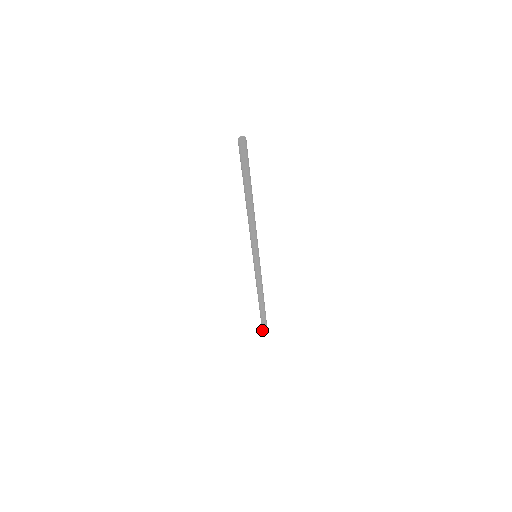
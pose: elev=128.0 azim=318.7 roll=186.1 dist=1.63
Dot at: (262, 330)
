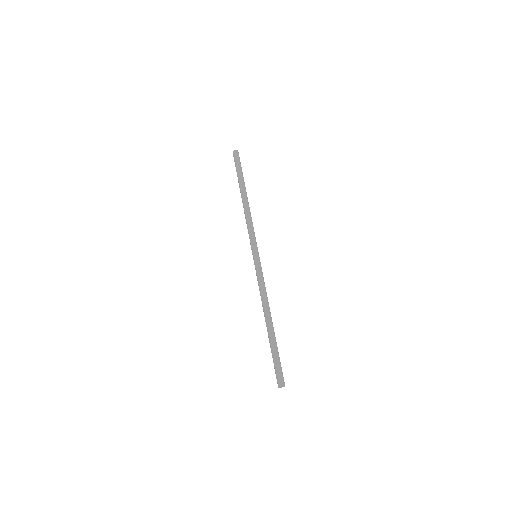
Dot at: occluded
